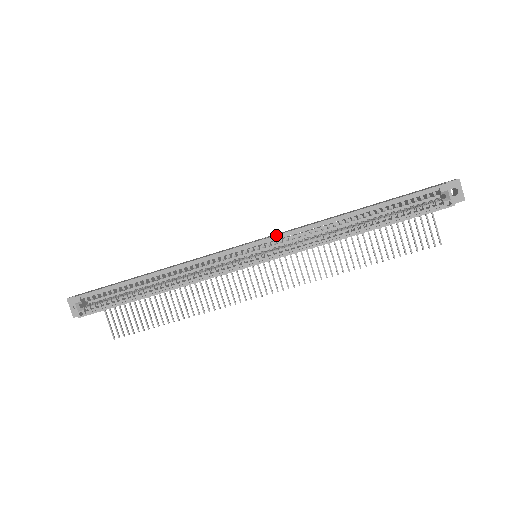
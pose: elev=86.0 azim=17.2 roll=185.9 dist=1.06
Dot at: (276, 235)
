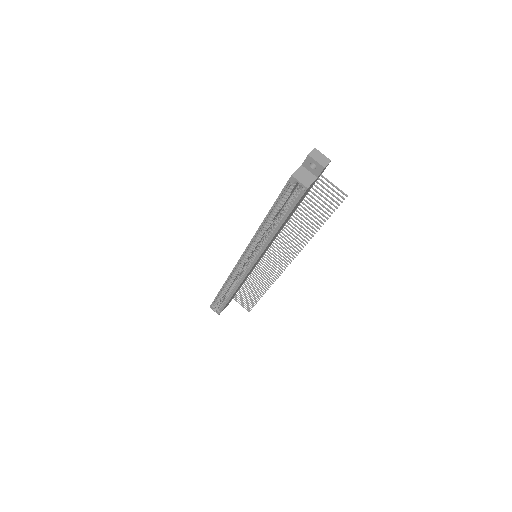
Dot at: (245, 249)
